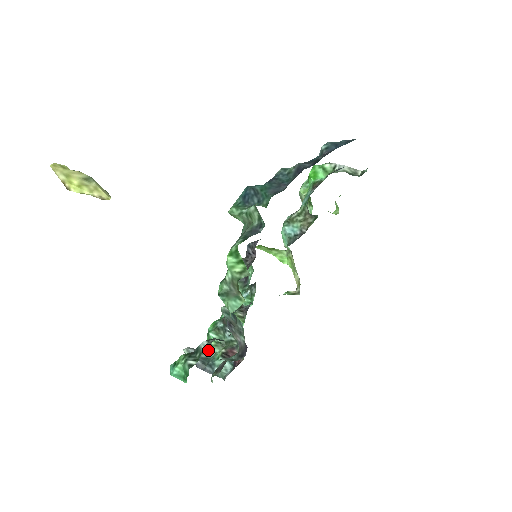
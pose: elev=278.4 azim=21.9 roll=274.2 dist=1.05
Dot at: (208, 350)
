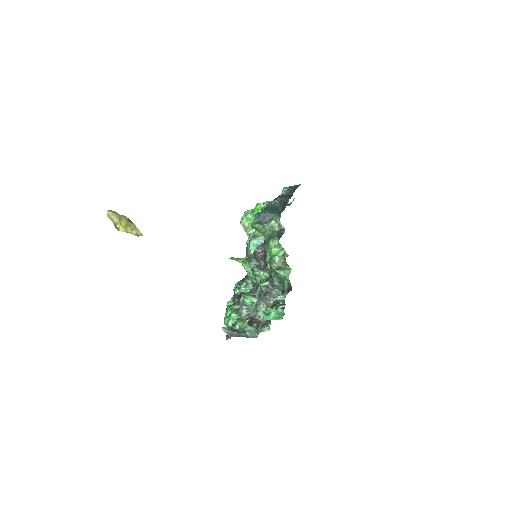
Dot at: (234, 325)
